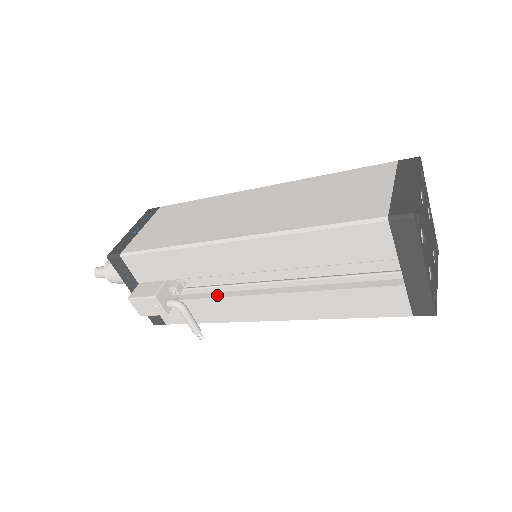
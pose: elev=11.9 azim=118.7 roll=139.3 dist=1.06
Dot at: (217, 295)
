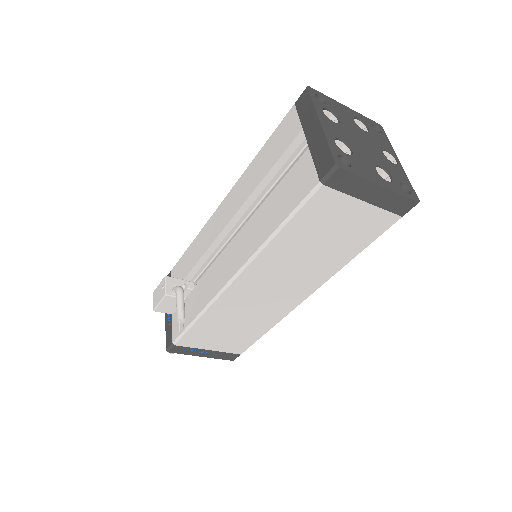
Dot at: (207, 276)
